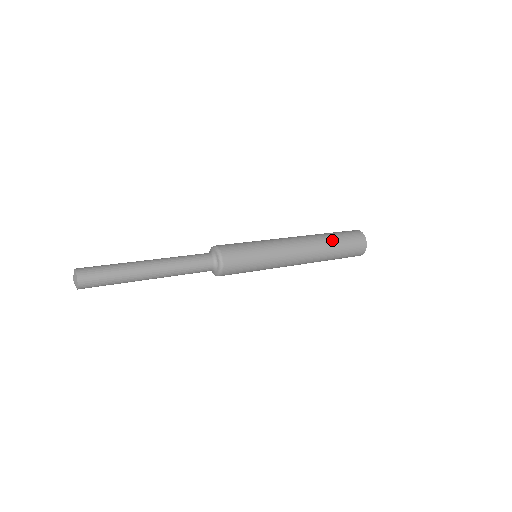
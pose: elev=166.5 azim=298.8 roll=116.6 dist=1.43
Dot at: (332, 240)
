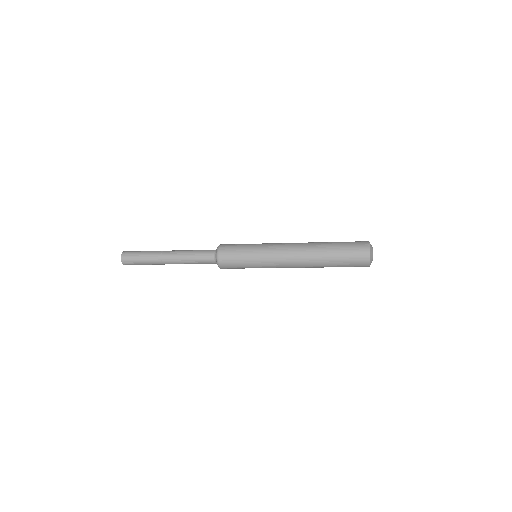
Dot at: (328, 242)
